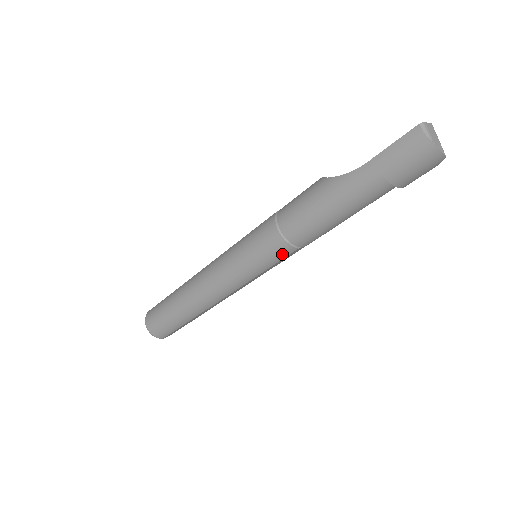
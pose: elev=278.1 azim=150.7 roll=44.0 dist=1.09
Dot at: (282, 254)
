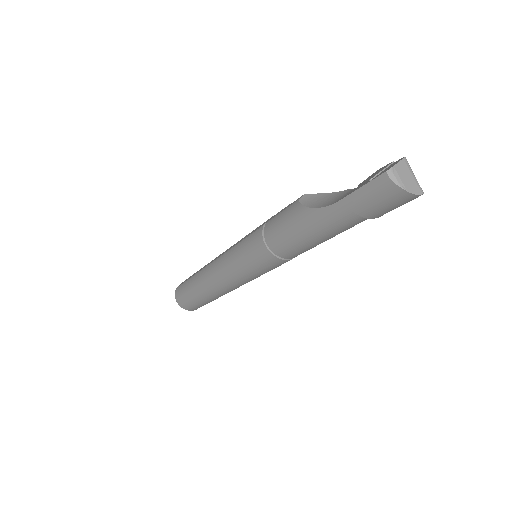
Dot at: (277, 264)
